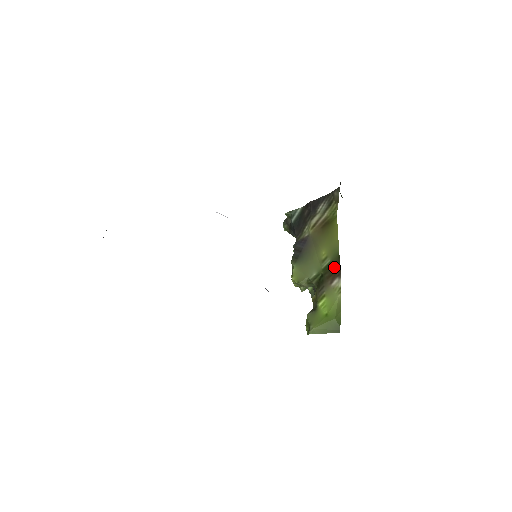
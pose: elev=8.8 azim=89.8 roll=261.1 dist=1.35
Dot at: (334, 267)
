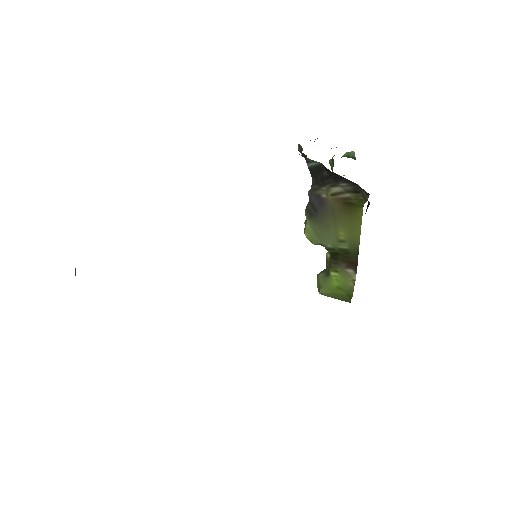
Dot at: (351, 258)
